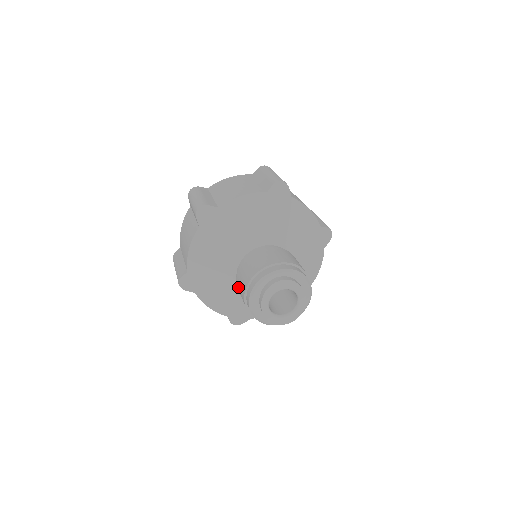
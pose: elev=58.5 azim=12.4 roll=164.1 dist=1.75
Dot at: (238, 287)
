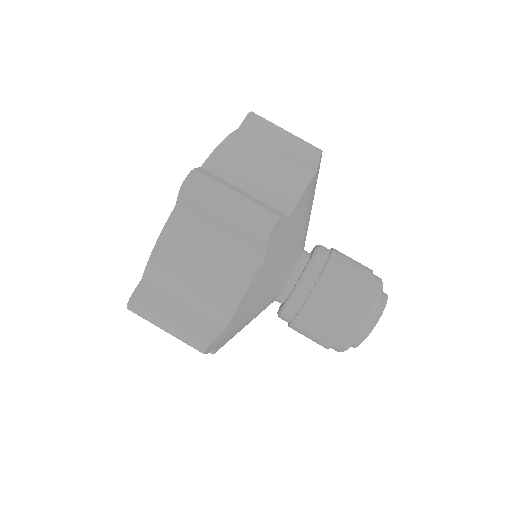
Dot at: (309, 322)
